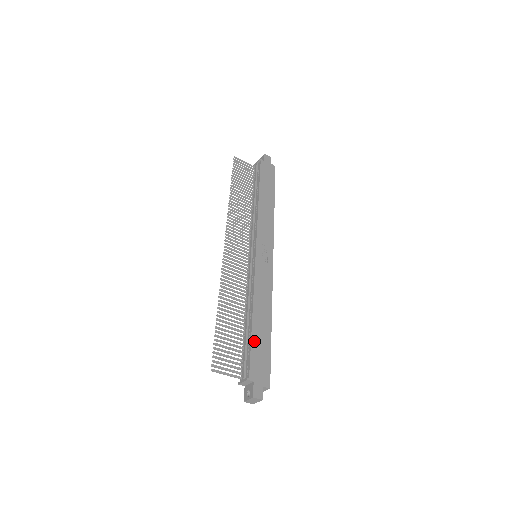
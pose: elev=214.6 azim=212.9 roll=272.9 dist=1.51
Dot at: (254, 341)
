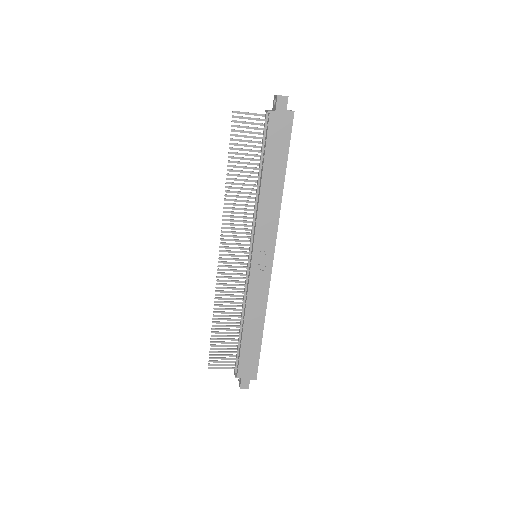
Dot at: (243, 348)
